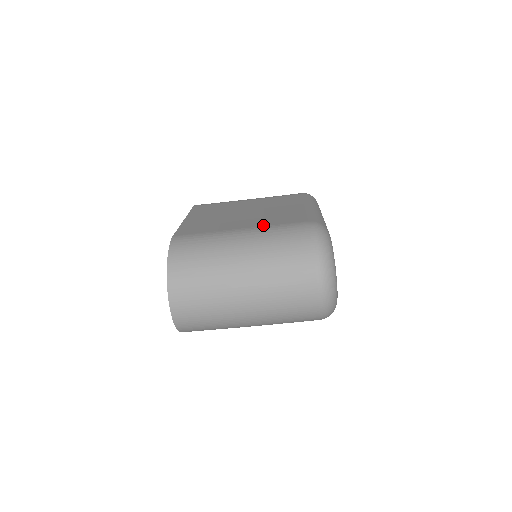
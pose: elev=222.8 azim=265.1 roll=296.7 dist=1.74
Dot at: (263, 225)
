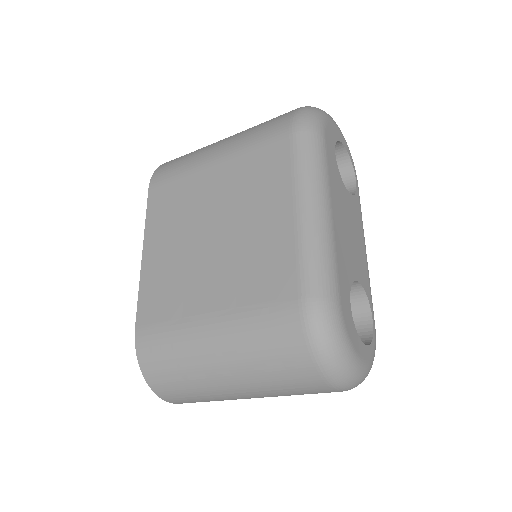
Dot at: (236, 304)
